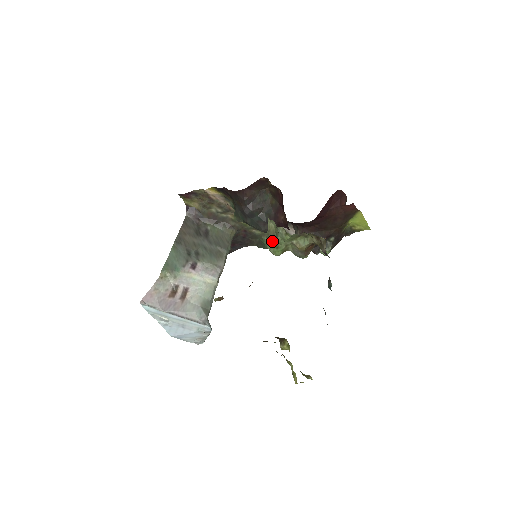
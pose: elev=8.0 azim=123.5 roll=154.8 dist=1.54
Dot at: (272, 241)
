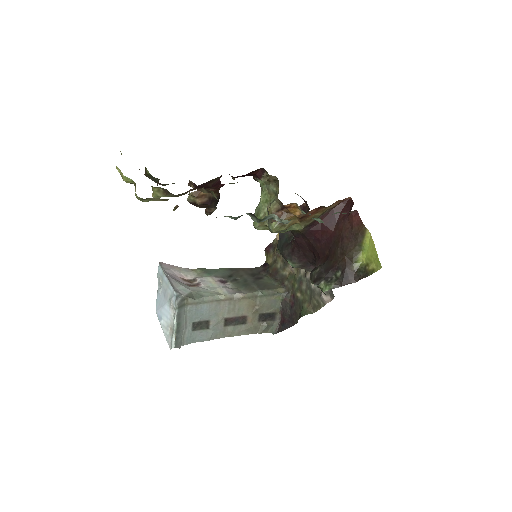
Dot at: (256, 208)
